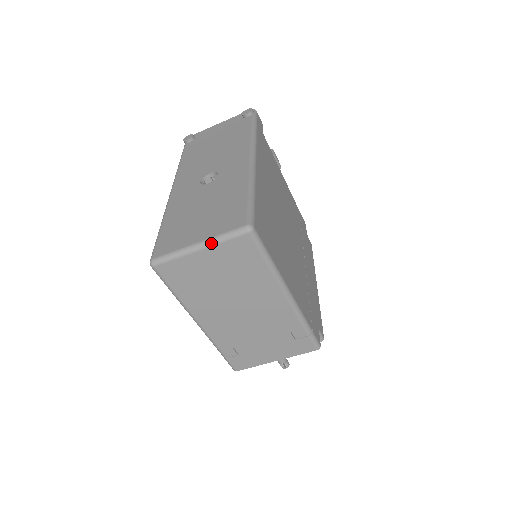
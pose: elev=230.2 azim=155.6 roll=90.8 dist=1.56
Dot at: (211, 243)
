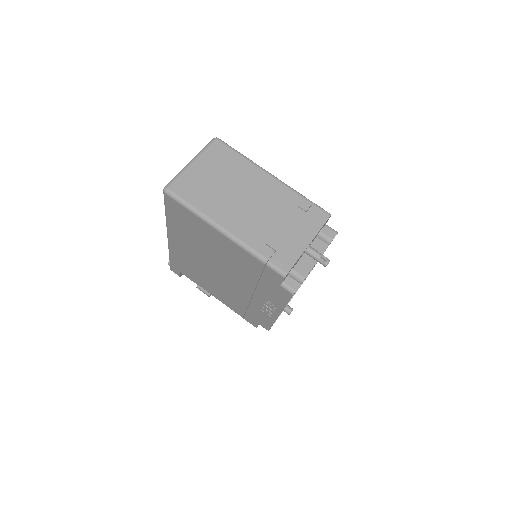
Dot at: (197, 155)
